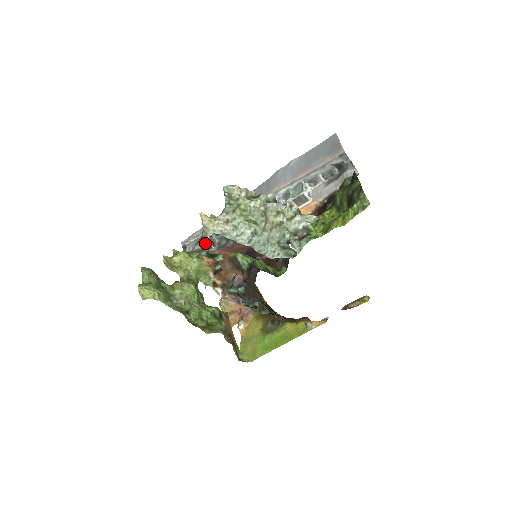
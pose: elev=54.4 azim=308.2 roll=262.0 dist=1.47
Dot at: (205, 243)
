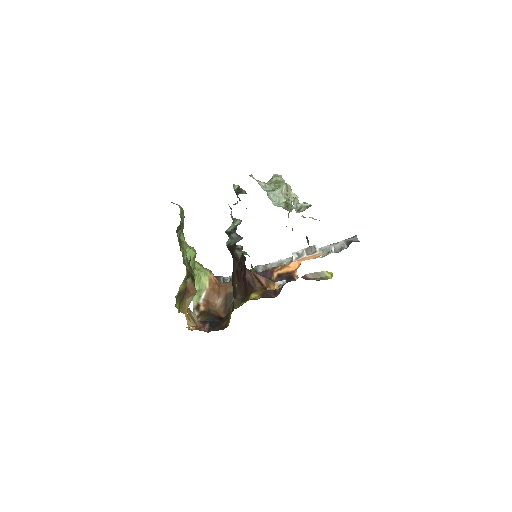
Dot at: occluded
